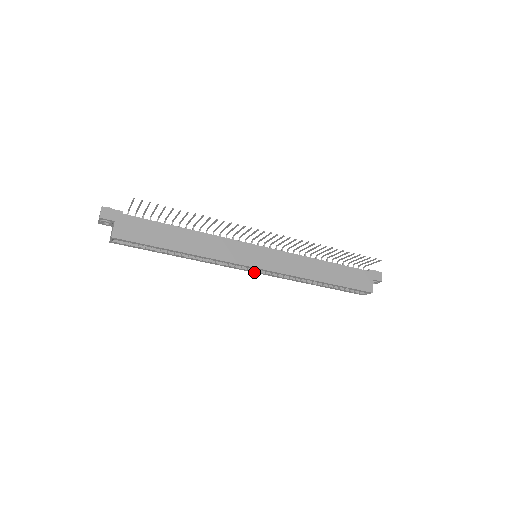
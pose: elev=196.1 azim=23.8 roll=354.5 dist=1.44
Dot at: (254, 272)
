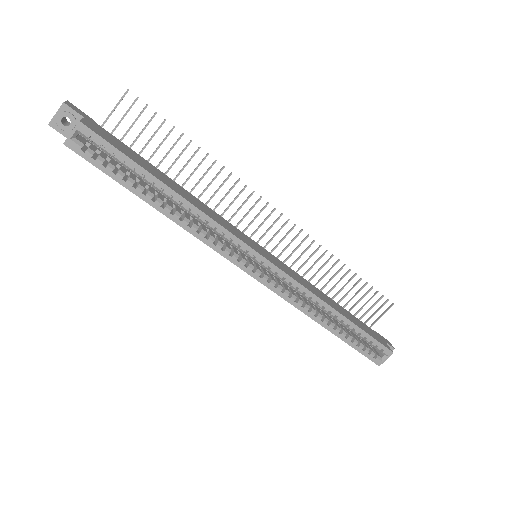
Dot at: (254, 277)
